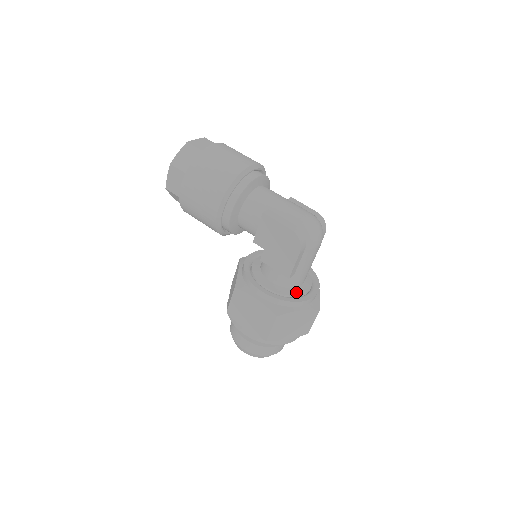
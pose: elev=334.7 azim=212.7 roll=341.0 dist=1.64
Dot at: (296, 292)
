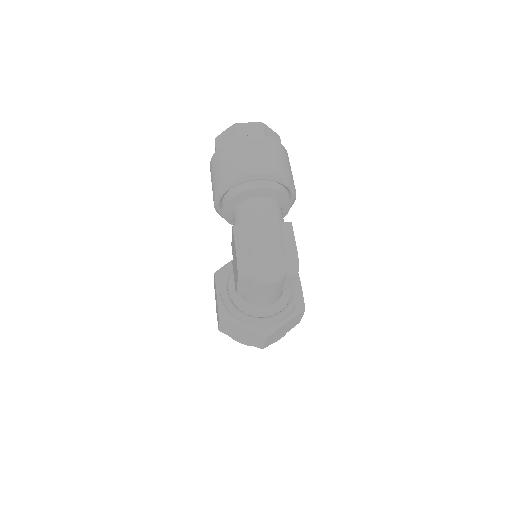
Dot at: (250, 310)
